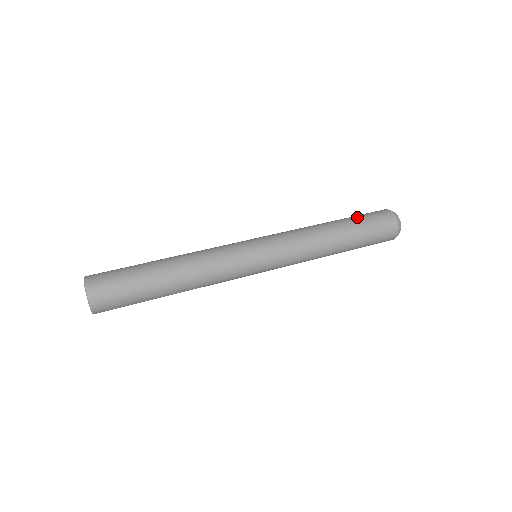
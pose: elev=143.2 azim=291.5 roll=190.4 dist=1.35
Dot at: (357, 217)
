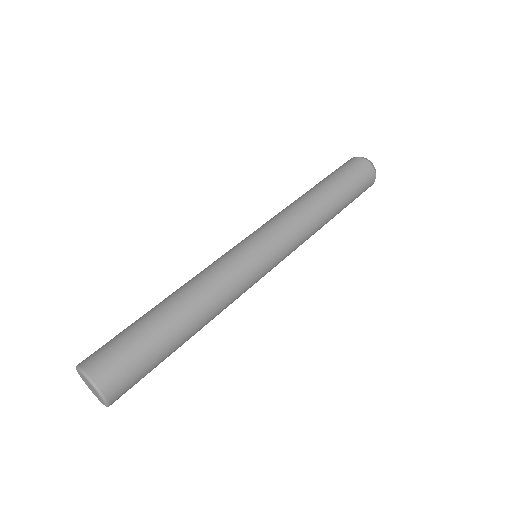
Dot at: (336, 175)
